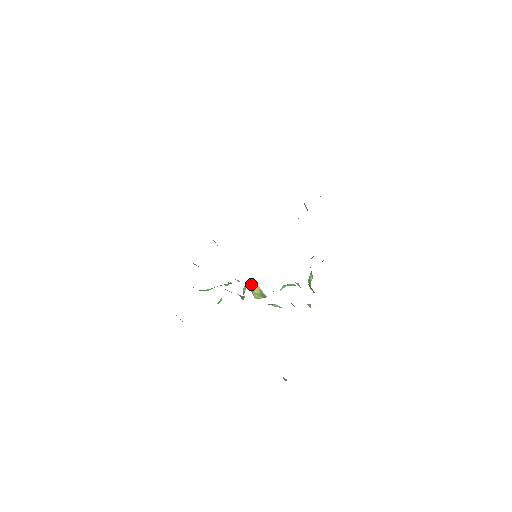
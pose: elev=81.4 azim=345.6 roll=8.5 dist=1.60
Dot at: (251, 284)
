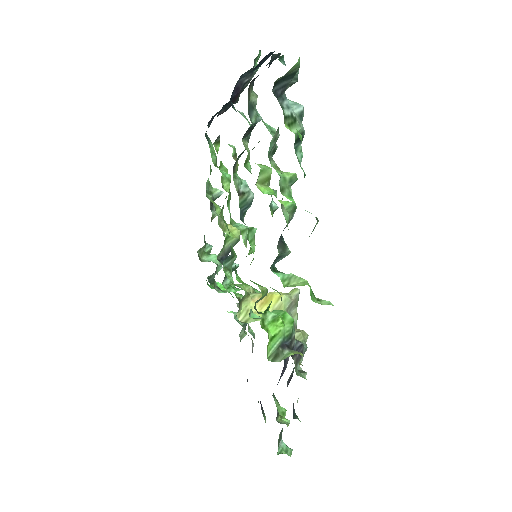
Dot at: (270, 294)
